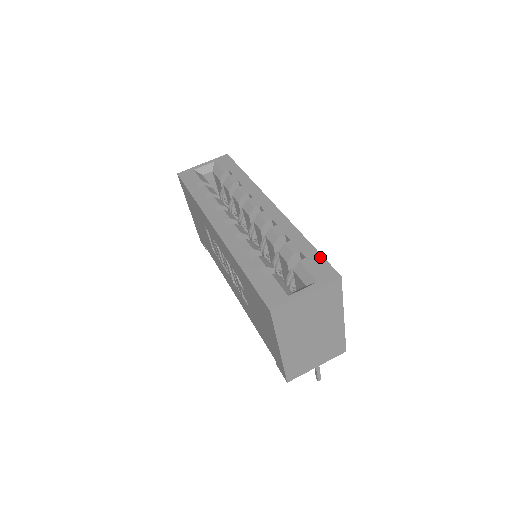
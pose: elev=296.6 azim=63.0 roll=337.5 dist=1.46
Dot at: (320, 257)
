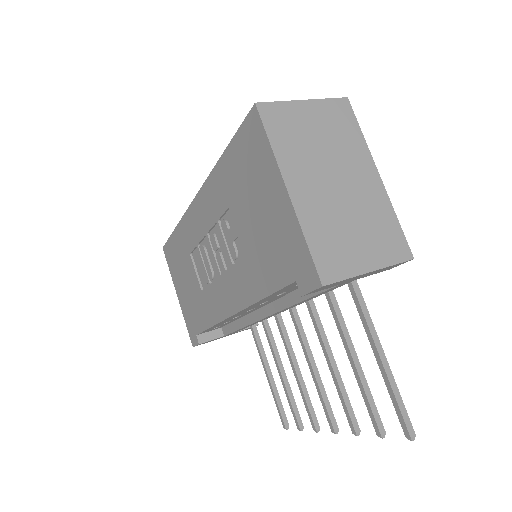
Dot at: occluded
